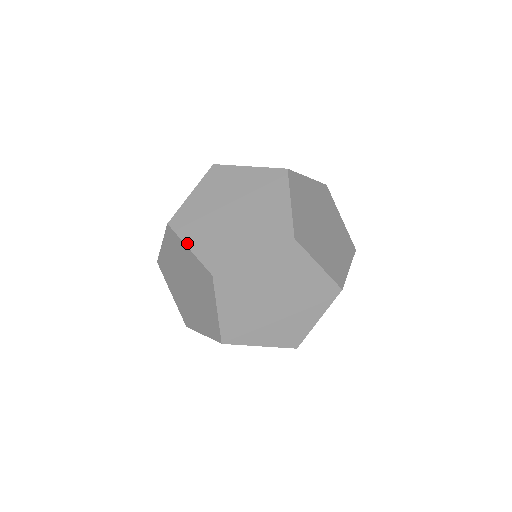
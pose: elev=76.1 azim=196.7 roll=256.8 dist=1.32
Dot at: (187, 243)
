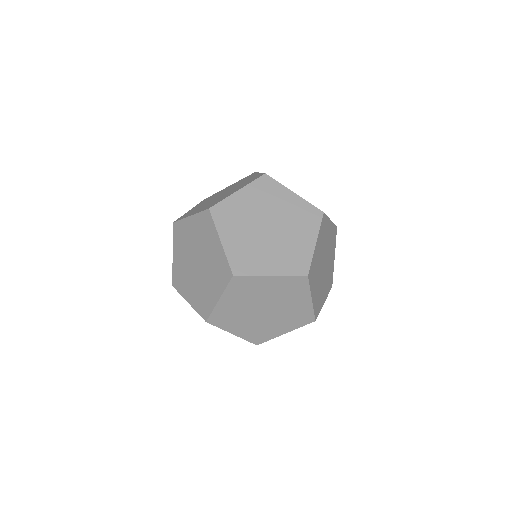
Dot at: (173, 250)
